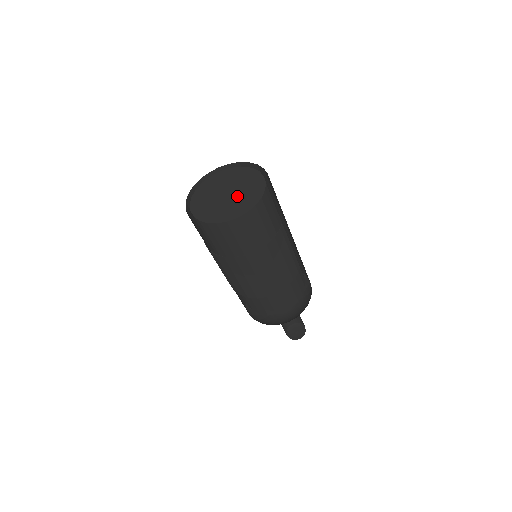
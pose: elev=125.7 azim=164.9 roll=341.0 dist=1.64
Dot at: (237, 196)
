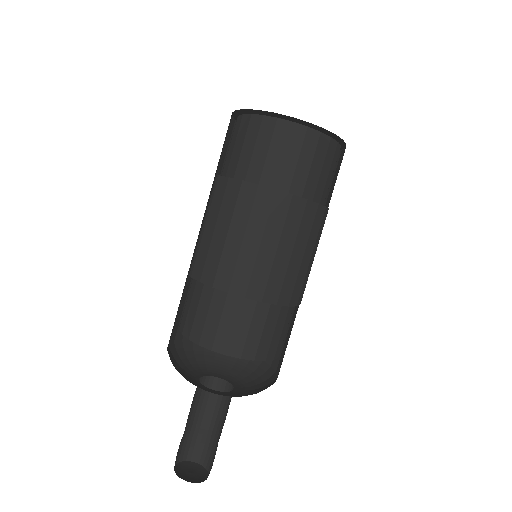
Dot at: occluded
